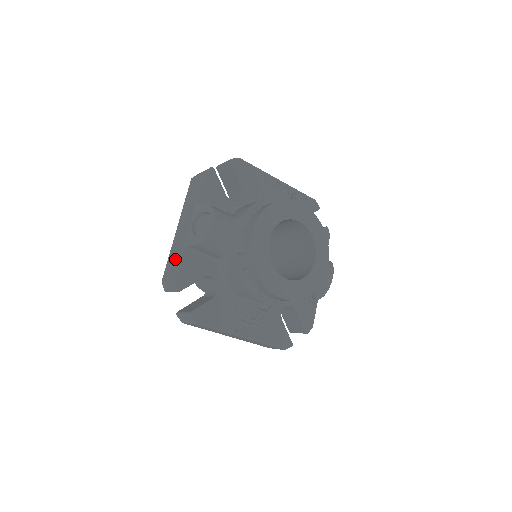
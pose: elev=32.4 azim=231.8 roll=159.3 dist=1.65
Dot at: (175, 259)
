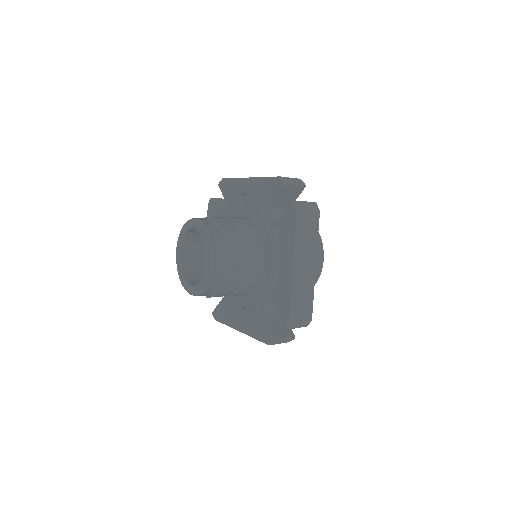
Dot at: occluded
